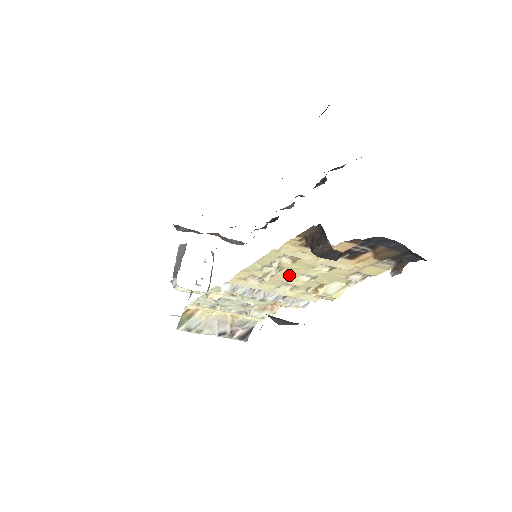
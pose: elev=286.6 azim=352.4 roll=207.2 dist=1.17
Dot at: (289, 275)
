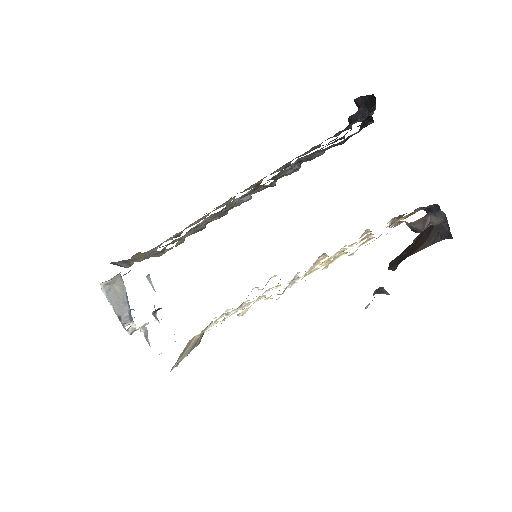
Dot at: occluded
